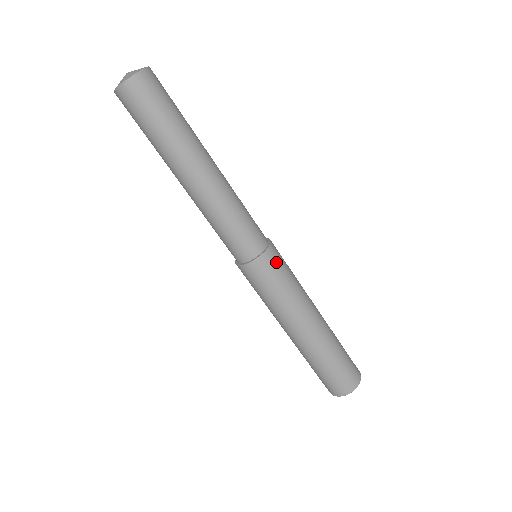
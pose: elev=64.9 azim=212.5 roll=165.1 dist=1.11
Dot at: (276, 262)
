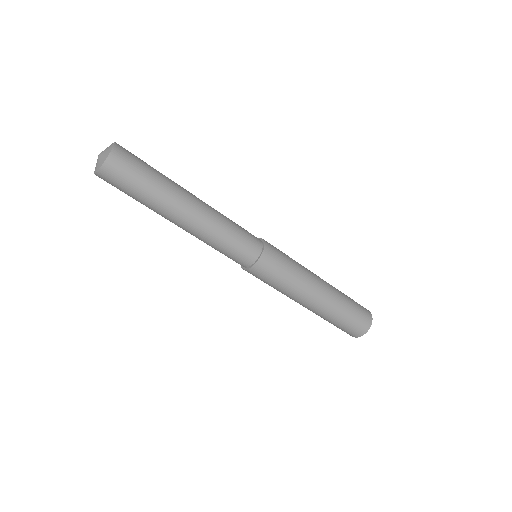
Dot at: (273, 261)
